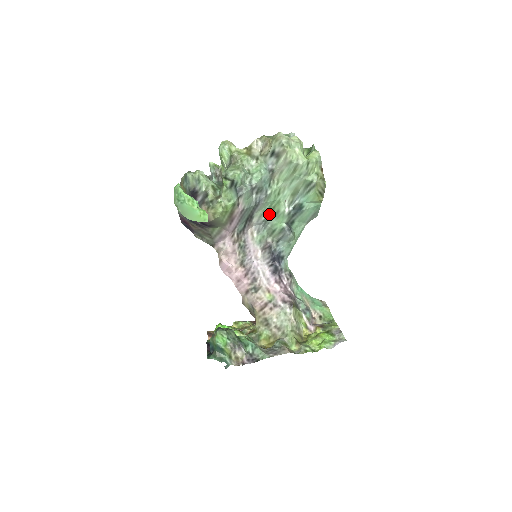
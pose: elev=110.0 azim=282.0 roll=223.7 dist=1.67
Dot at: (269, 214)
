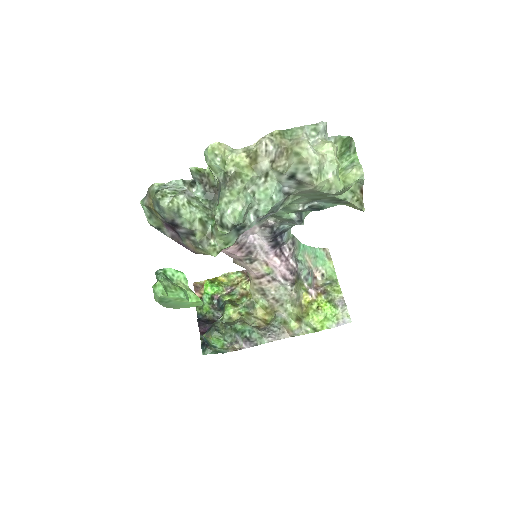
Dot at: occluded
